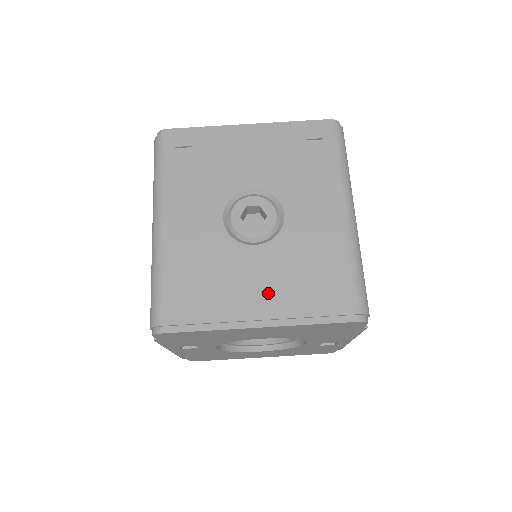
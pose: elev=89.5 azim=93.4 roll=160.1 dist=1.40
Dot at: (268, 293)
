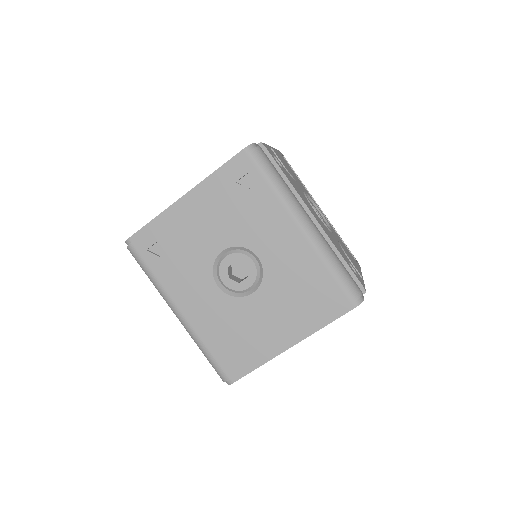
Dot at: (283, 322)
